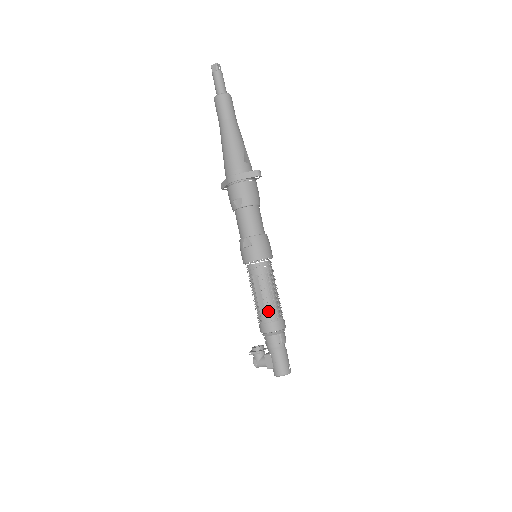
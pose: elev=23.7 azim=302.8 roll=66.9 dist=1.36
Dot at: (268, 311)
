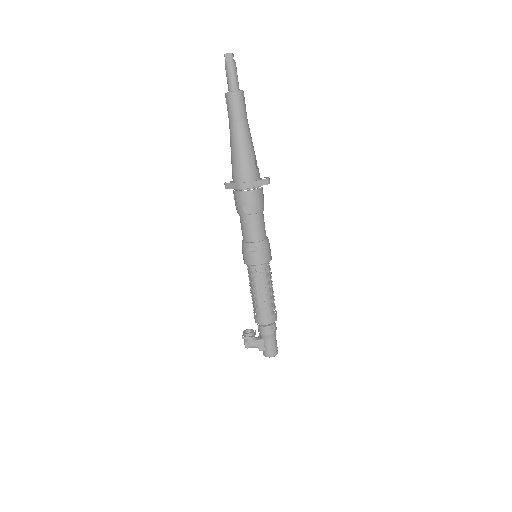
Dot at: occluded
